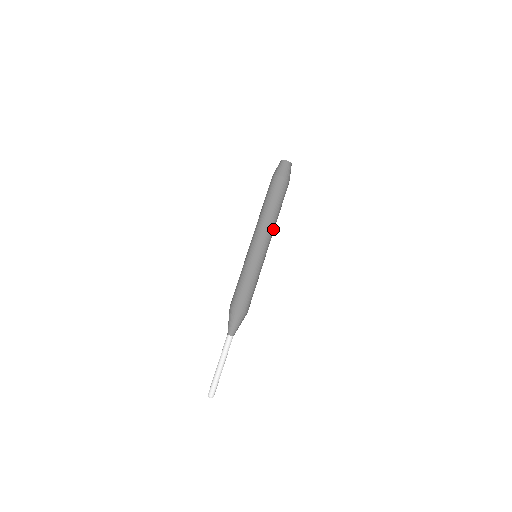
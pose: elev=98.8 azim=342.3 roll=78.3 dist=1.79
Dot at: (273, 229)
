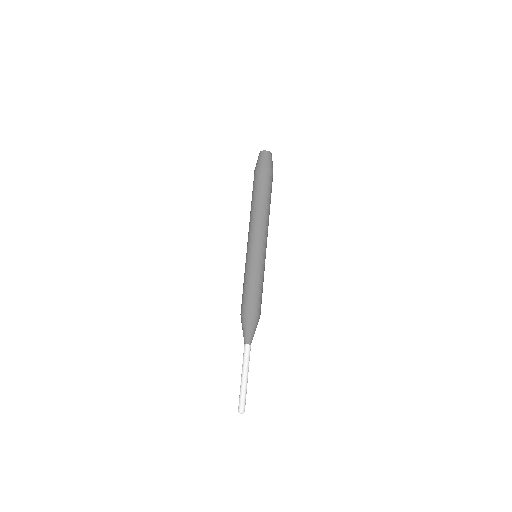
Dot at: (267, 224)
